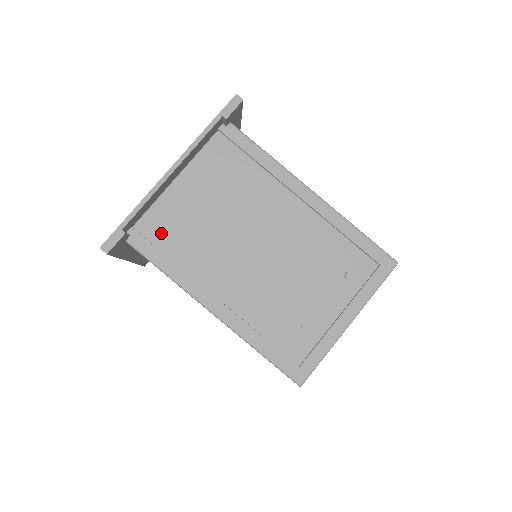
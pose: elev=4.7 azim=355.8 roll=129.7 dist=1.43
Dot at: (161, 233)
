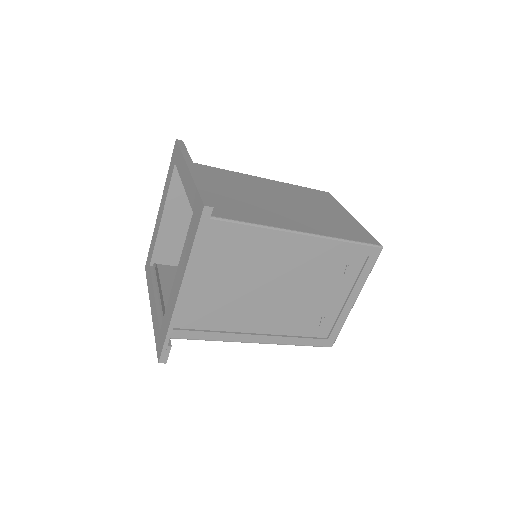
Dot at: (191, 320)
